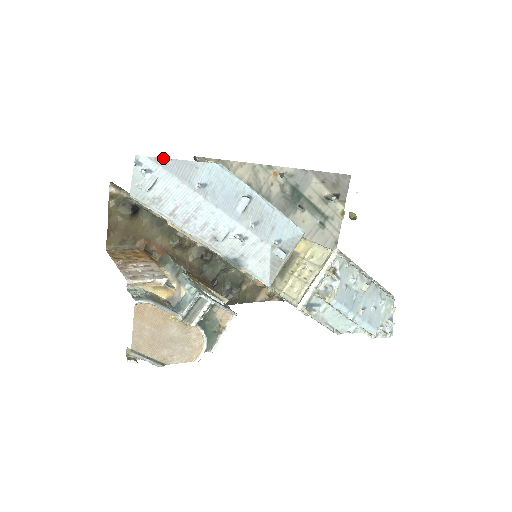
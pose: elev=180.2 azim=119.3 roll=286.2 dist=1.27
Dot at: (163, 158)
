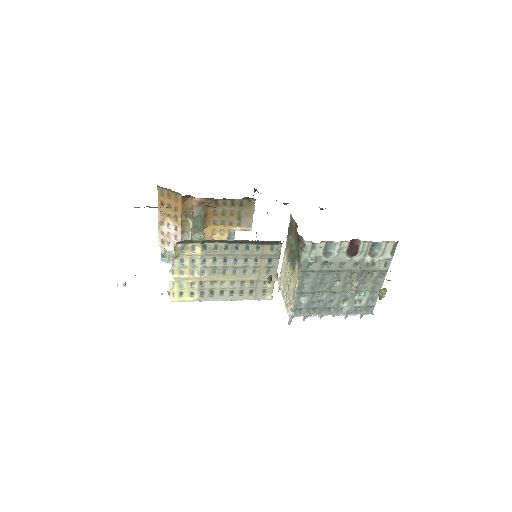
Dot at: occluded
